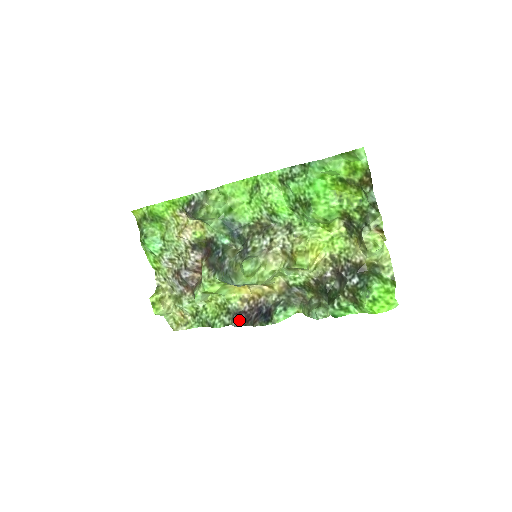
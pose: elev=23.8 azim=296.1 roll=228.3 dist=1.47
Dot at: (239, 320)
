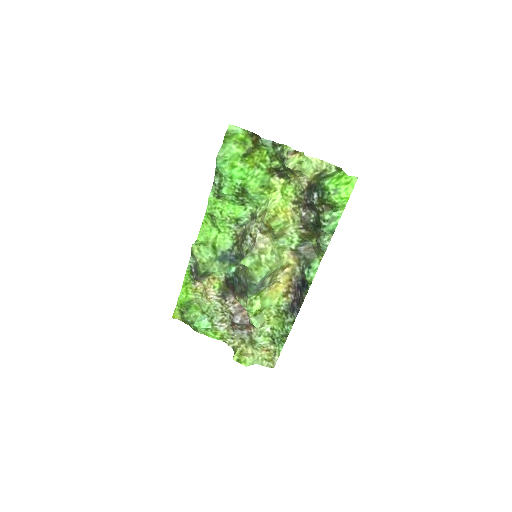
Dot at: (295, 309)
